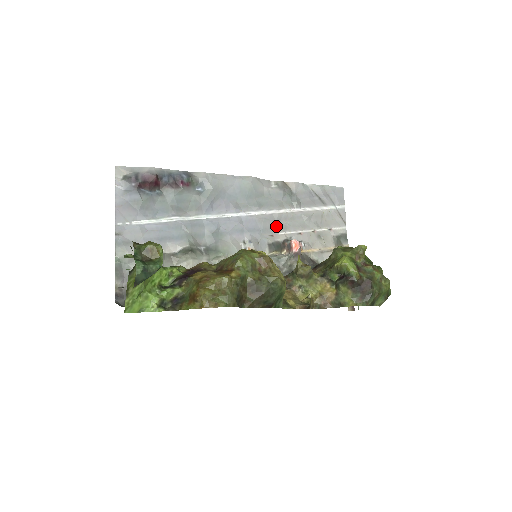
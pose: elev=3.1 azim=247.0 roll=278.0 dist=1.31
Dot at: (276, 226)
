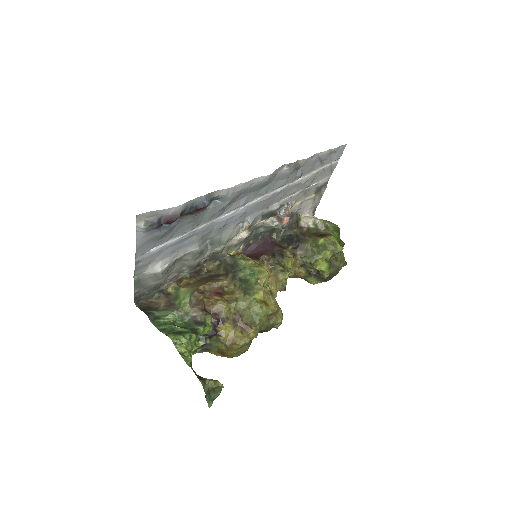
Dot at: (274, 200)
